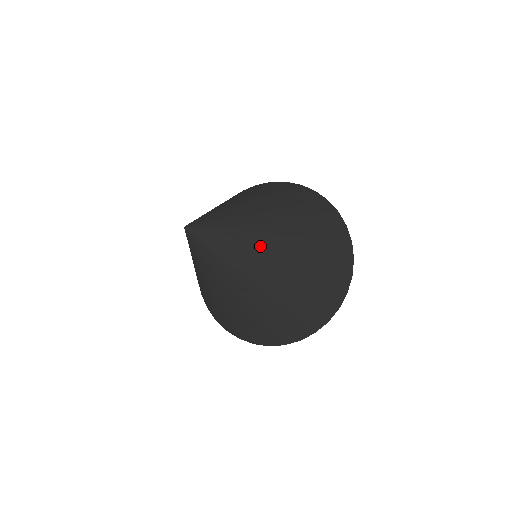
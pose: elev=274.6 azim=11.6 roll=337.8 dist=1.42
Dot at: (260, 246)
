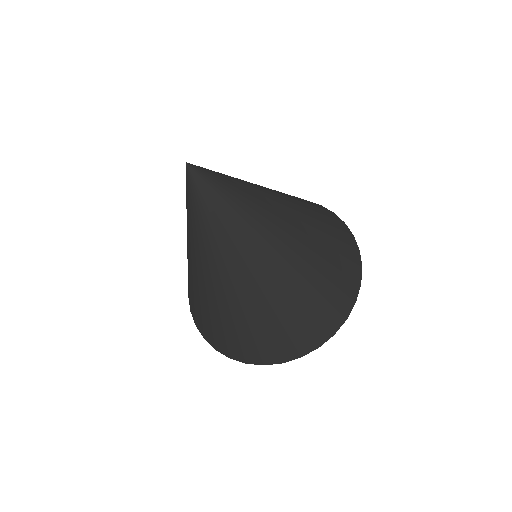
Dot at: (253, 235)
